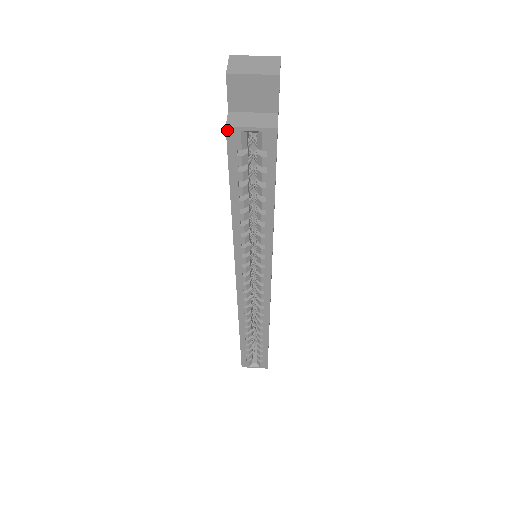
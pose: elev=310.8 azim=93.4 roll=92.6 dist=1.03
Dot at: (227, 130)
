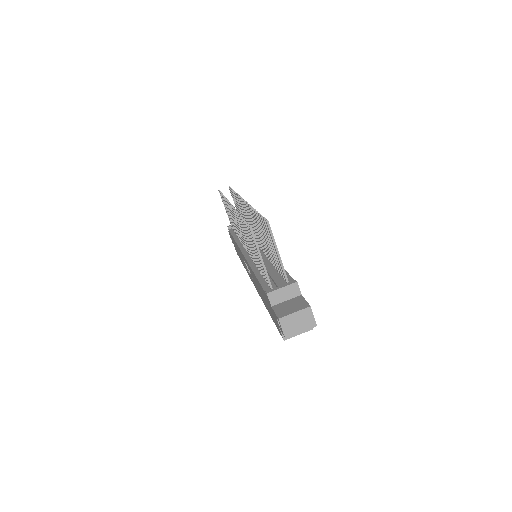
Dot at: (284, 339)
